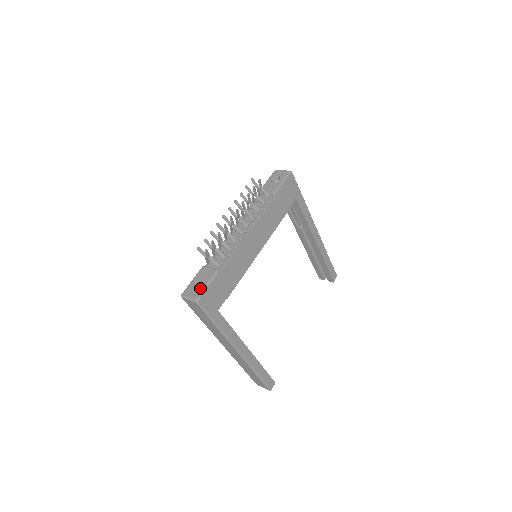
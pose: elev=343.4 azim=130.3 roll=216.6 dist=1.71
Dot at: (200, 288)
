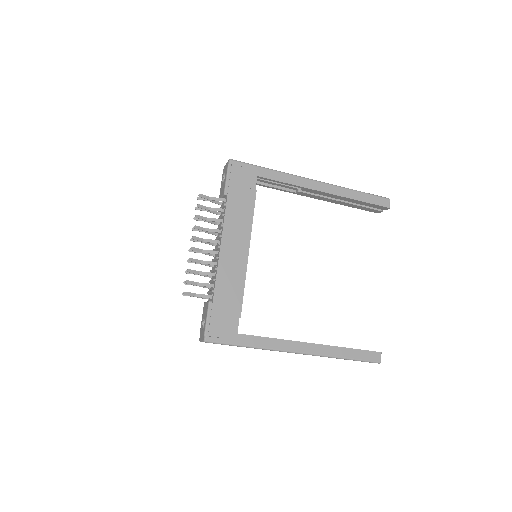
Dot at: (204, 327)
